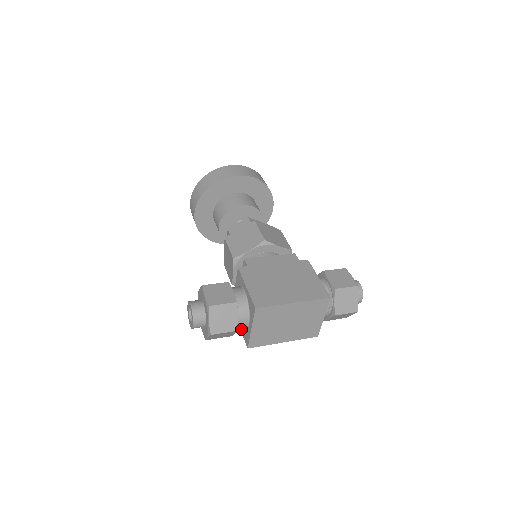
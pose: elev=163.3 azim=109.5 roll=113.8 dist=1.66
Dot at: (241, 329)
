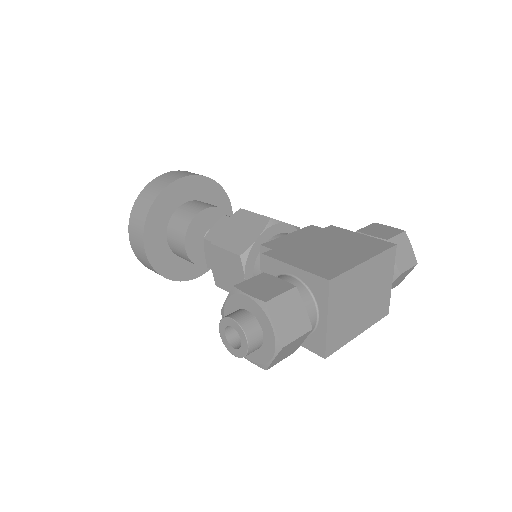
Dot at: occluded
